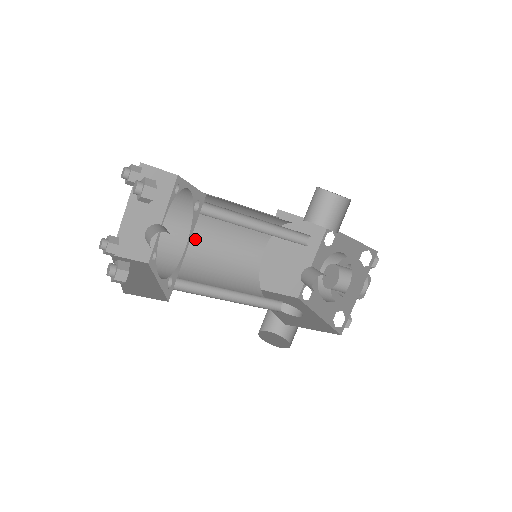
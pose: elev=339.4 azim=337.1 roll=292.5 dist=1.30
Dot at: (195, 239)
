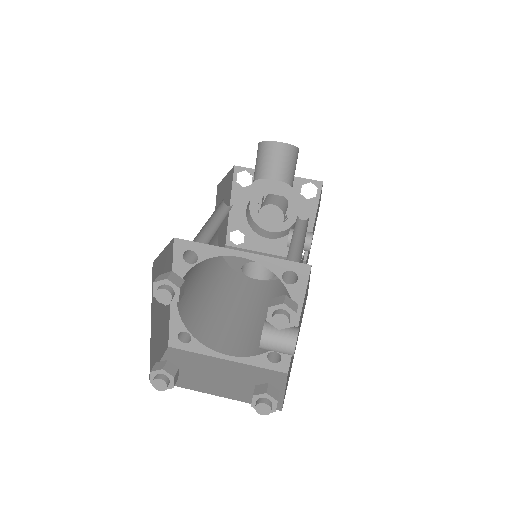
Dot at: (192, 283)
